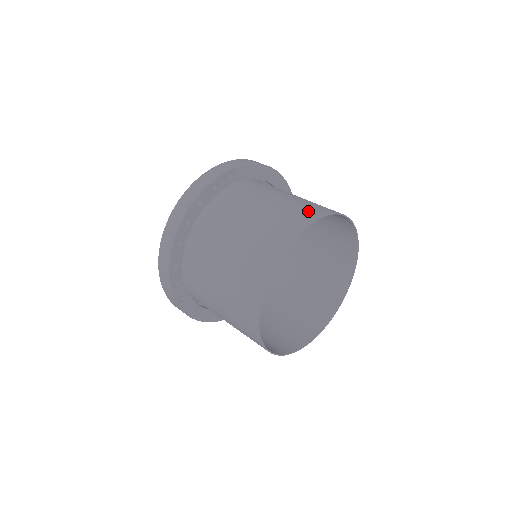
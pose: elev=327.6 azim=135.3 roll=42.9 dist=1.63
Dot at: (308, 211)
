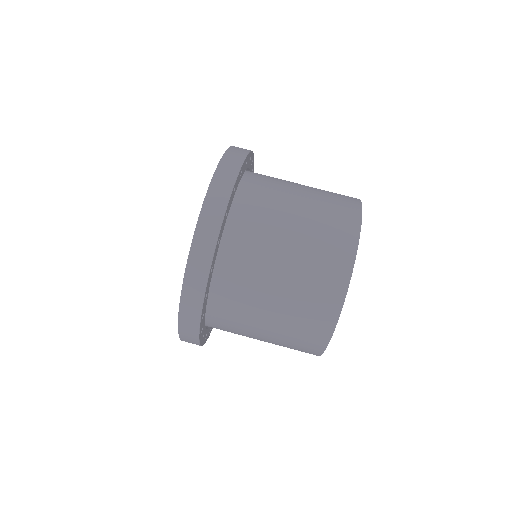
Dot at: (336, 259)
